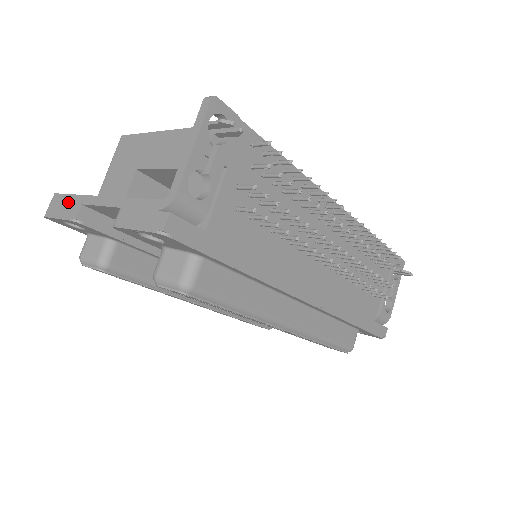
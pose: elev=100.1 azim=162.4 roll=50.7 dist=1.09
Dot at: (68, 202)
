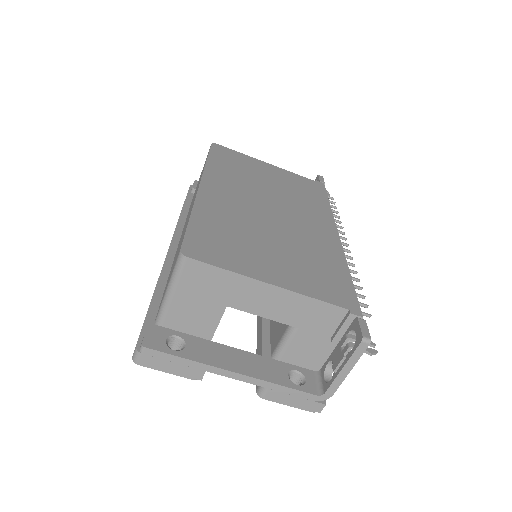
Dot at: (180, 364)
